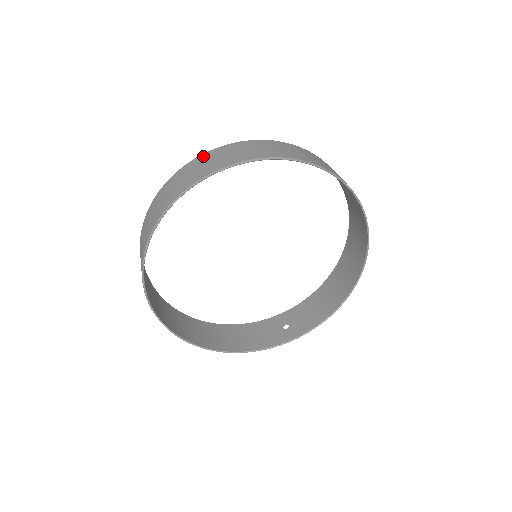
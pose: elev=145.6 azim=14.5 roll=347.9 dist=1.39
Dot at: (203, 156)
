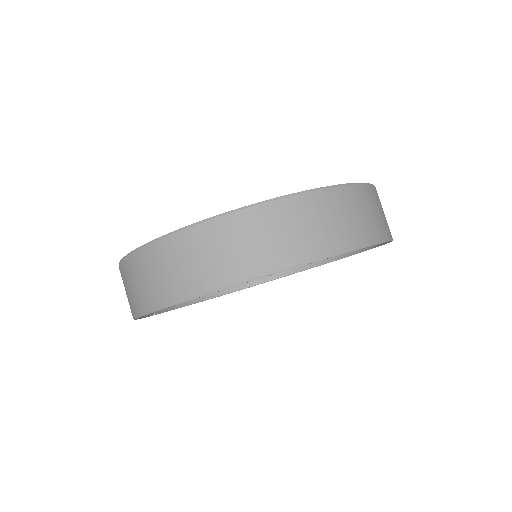
Dot at: (130, 262)
